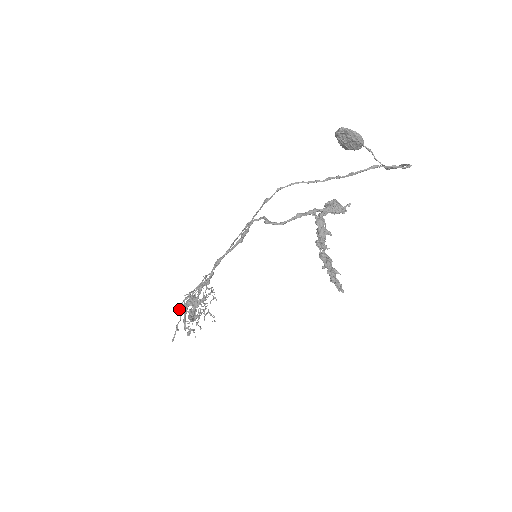
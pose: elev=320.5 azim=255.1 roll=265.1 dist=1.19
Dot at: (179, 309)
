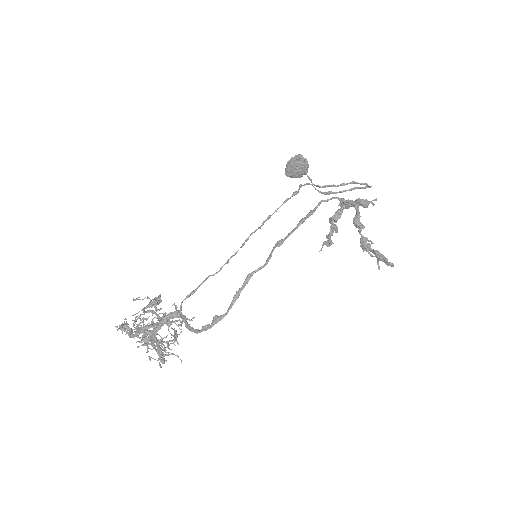
Dot at: (135, 334)
